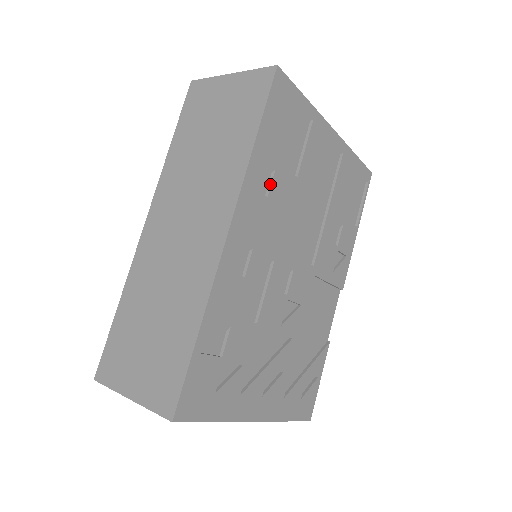
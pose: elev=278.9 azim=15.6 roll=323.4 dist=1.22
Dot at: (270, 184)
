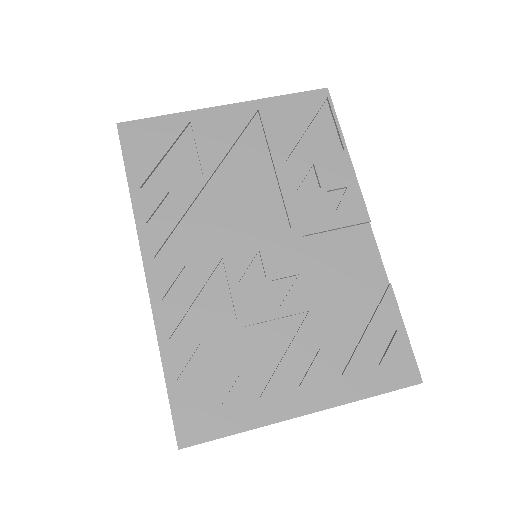
Dot at: (171, 206)
